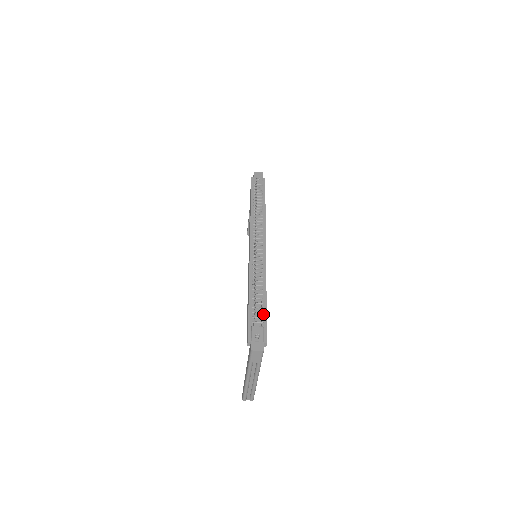
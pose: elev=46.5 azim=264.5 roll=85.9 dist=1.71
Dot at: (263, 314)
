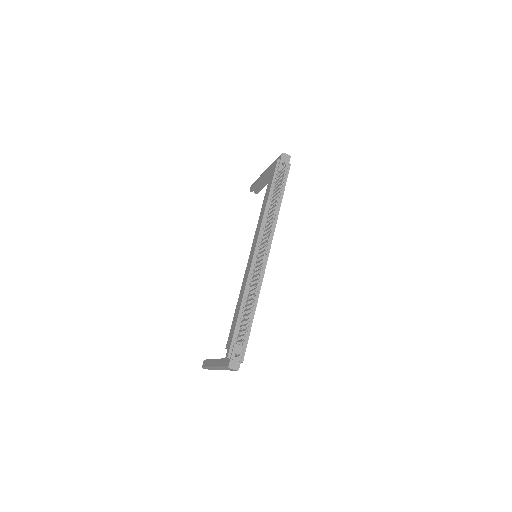
Dot at: (247, 332)
